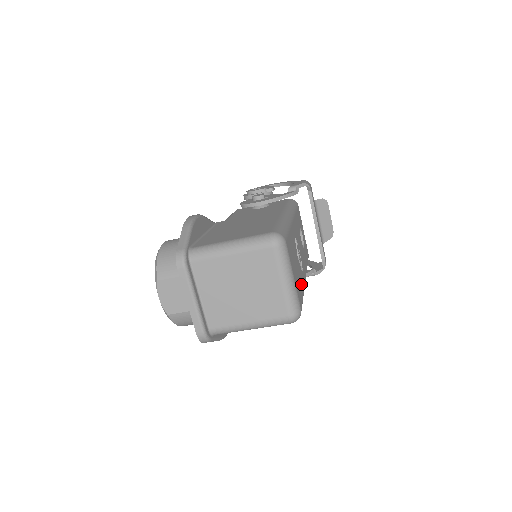
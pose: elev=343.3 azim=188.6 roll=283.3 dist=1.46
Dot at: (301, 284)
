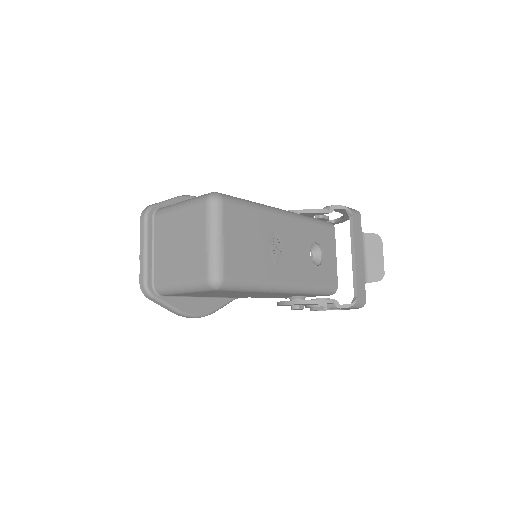
Dot at: (256, 268)
